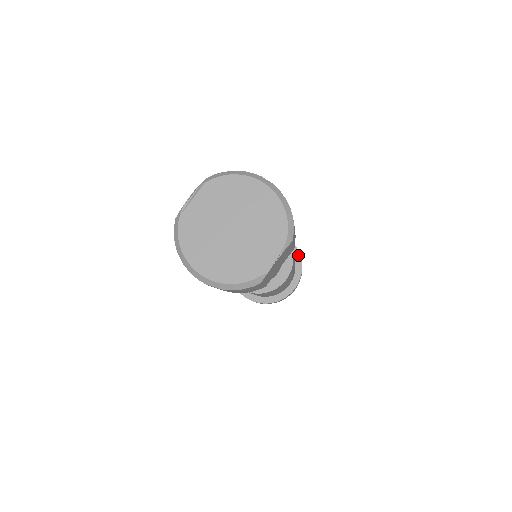
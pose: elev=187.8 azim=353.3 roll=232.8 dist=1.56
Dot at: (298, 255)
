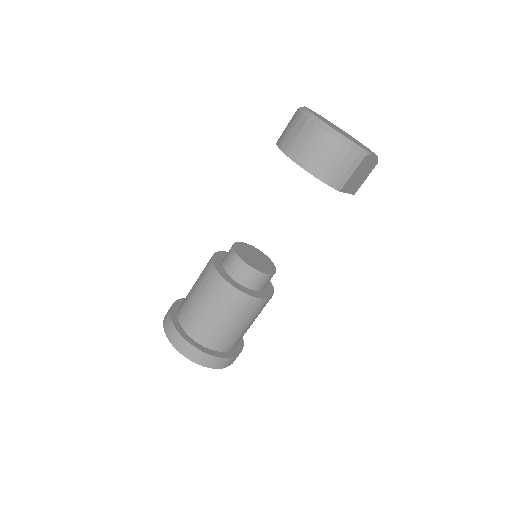
Dot at: occluded
